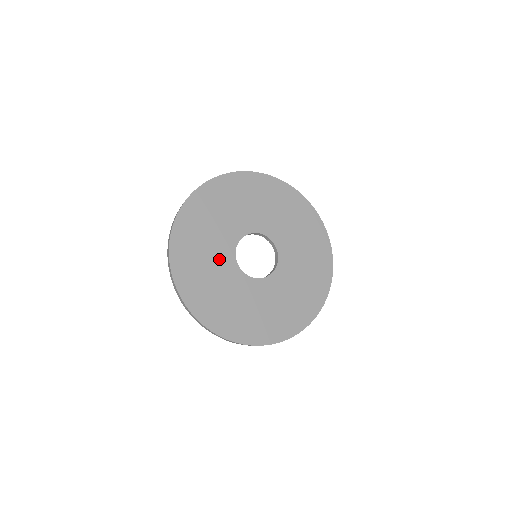
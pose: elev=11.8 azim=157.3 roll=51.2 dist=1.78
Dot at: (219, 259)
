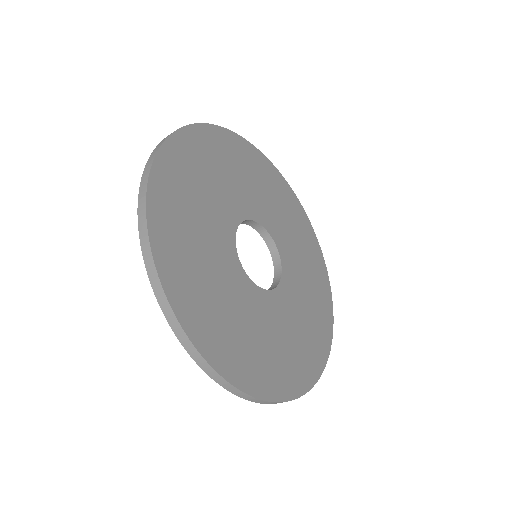
Dot at: (226, 275)
